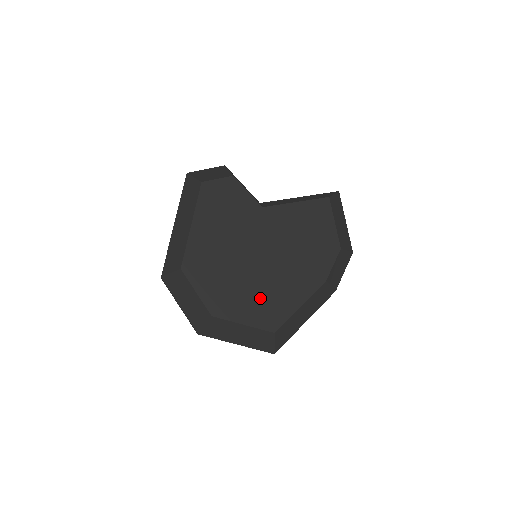
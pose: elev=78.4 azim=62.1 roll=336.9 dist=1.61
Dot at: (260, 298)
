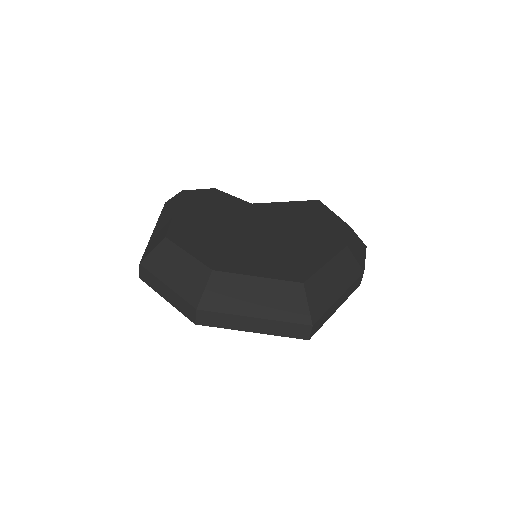
Dot at: (272, 257)
